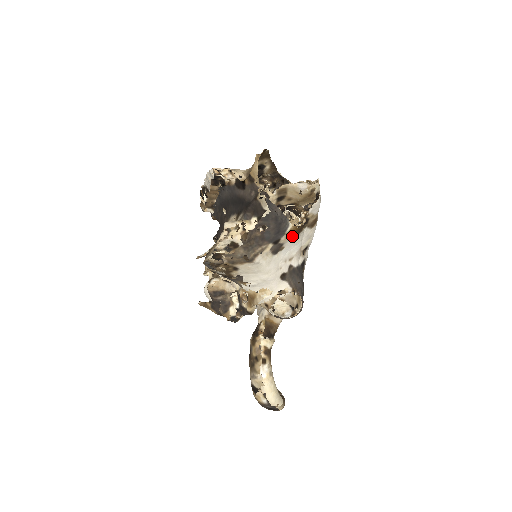
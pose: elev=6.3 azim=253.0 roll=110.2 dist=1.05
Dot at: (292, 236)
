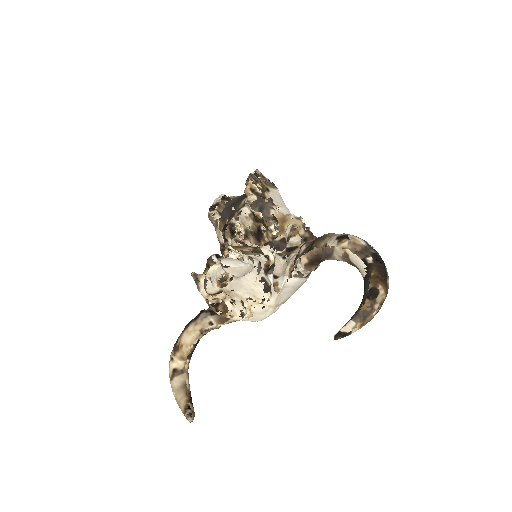
Dot at: occluded
